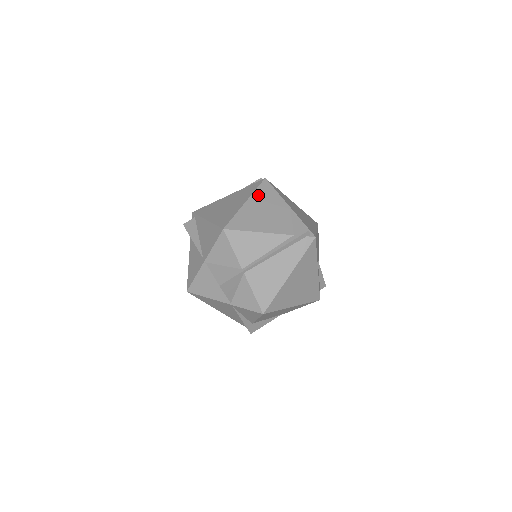
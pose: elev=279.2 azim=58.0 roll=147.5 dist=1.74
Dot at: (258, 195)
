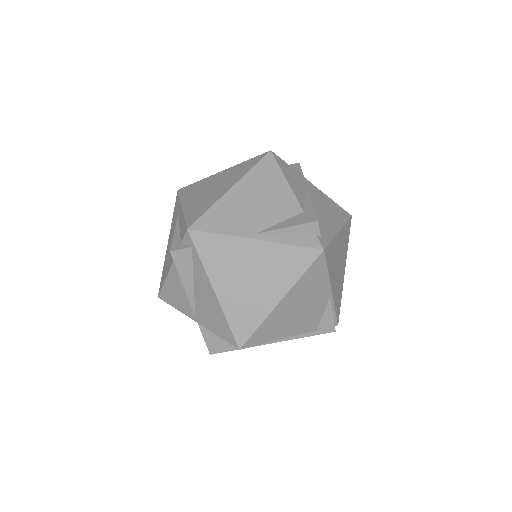
Dot at: (301, 285)
